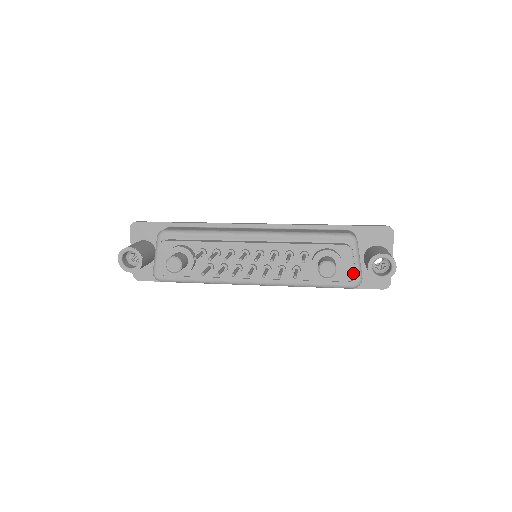
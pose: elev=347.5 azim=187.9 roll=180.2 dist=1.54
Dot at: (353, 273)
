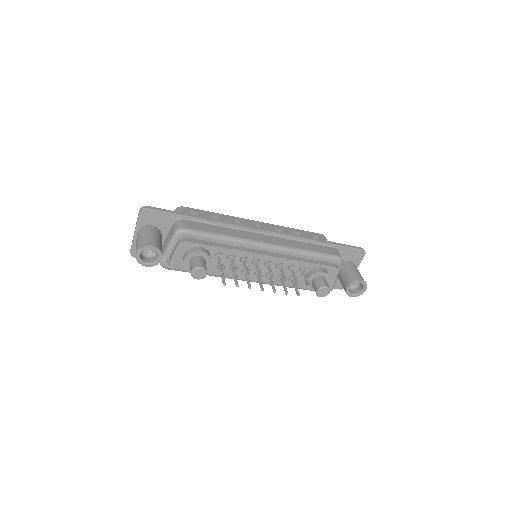
Dot at: (332, 286)
